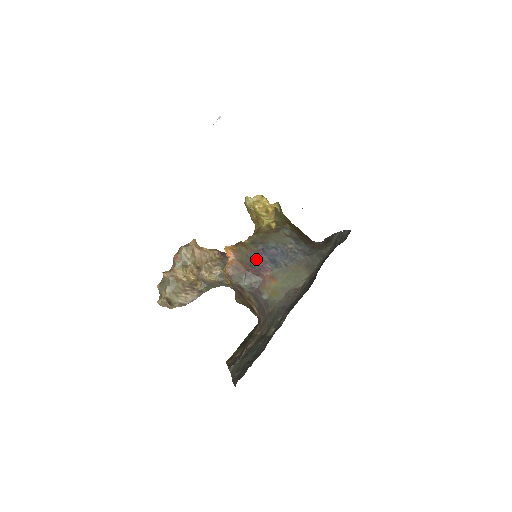
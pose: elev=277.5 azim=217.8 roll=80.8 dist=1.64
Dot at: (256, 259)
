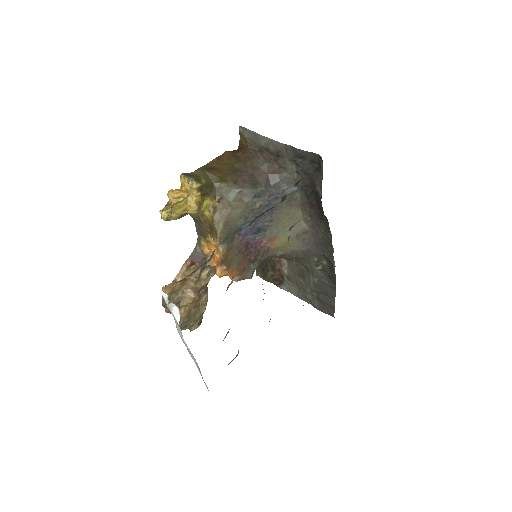
Dot at: (244, 247)
